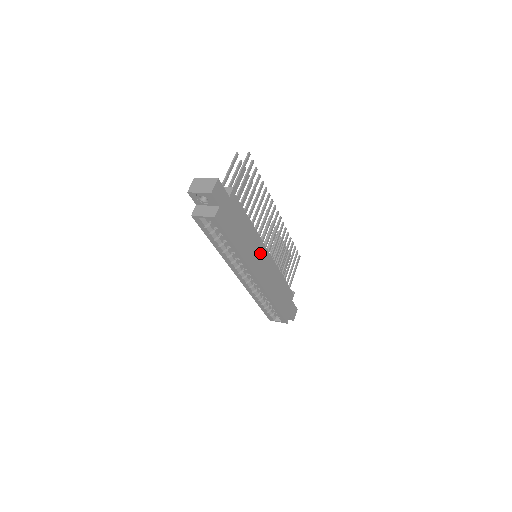
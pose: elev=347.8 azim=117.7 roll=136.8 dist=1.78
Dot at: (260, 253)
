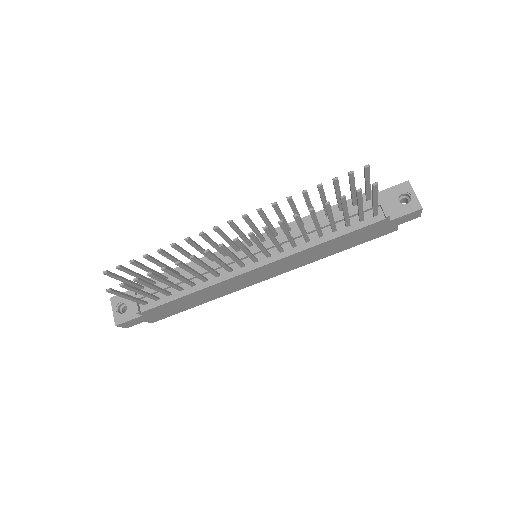
Dot at: (244, 278)
